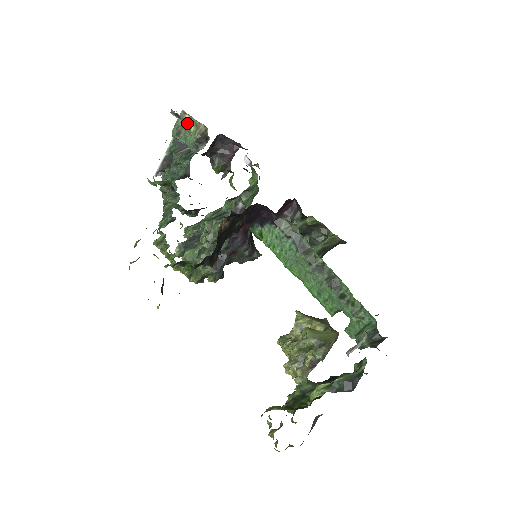
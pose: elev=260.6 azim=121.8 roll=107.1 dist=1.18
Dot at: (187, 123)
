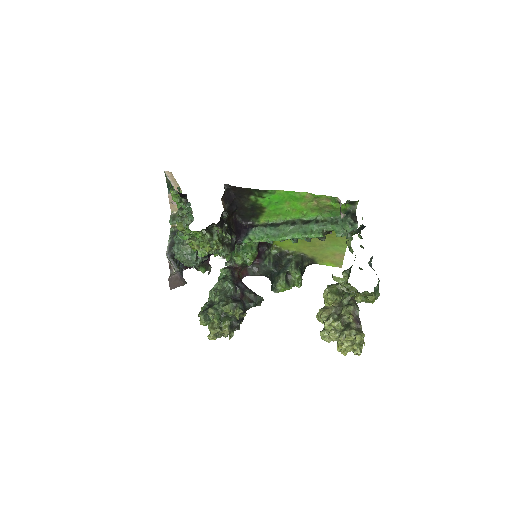
Dot at: occluded
